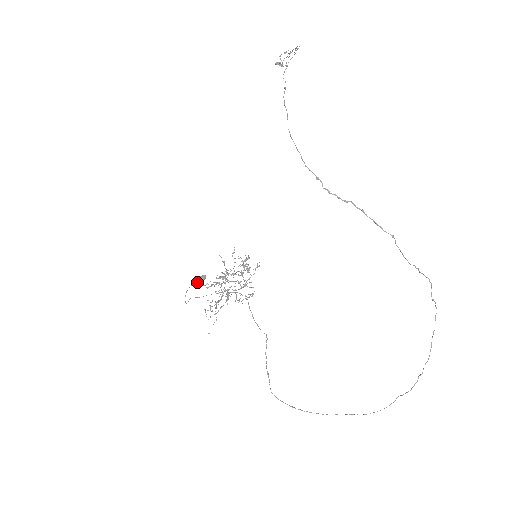
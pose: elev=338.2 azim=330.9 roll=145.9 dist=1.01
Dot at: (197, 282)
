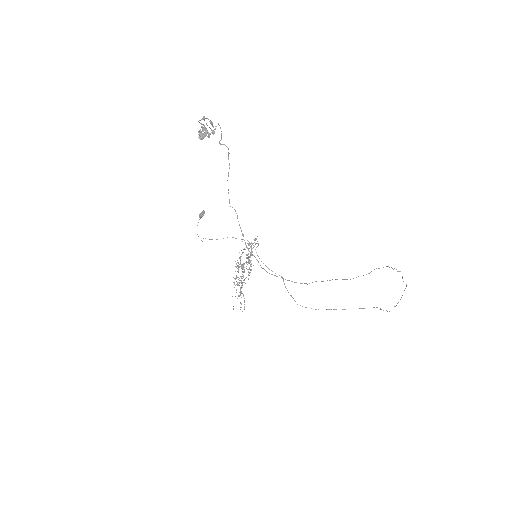
Dot at: (200, 218)
